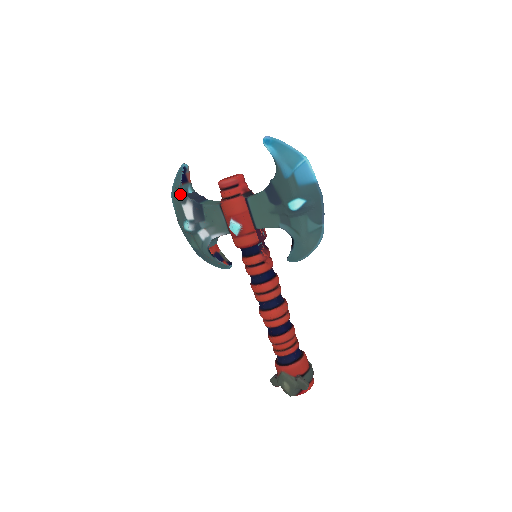
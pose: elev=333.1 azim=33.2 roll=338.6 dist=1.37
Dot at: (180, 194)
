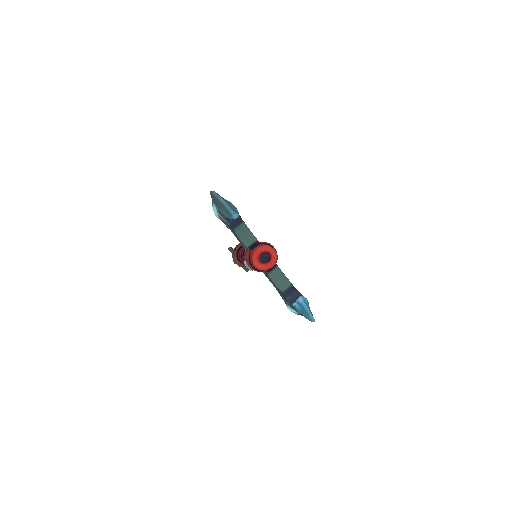
Dot at: (220, 213)
